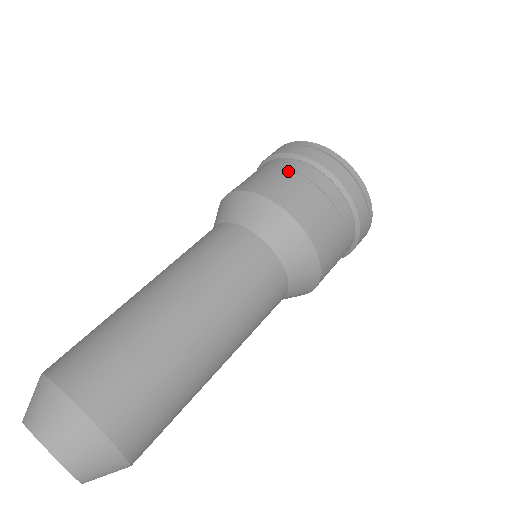
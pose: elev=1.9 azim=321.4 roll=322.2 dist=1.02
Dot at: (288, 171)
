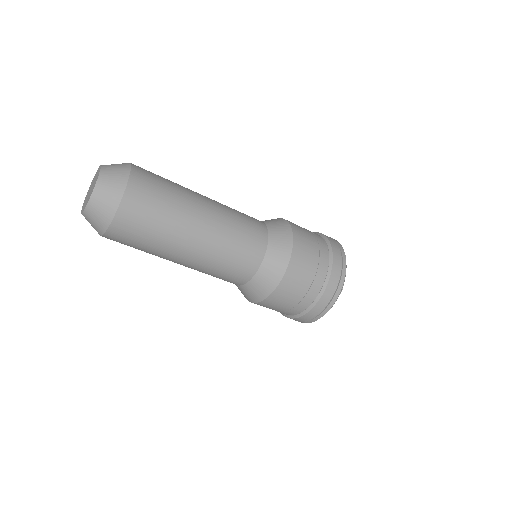
Dot at: occluded
